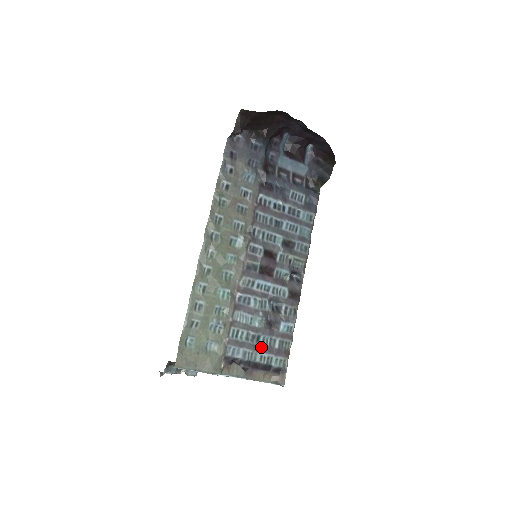
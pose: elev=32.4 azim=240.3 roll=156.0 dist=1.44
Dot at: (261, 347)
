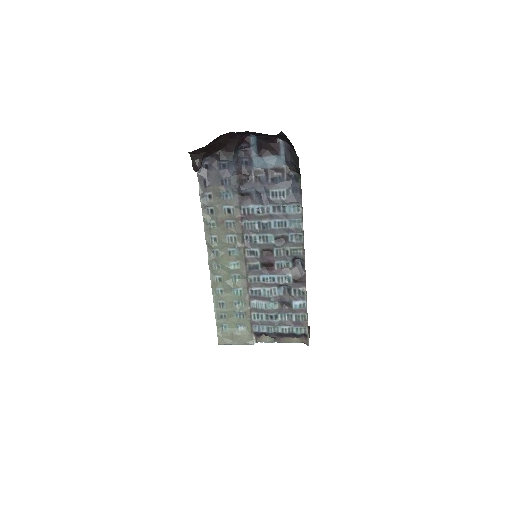
Dot at: (280, 322)
